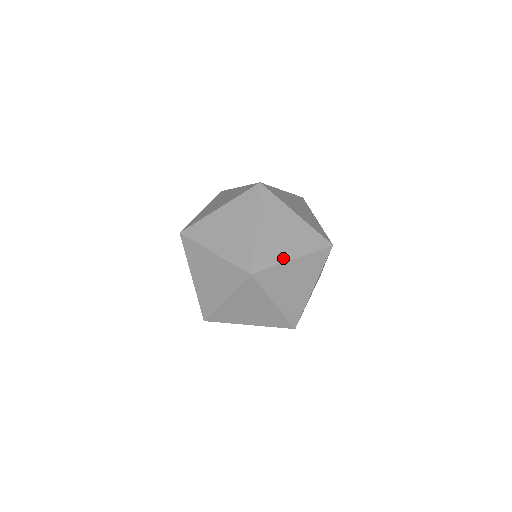
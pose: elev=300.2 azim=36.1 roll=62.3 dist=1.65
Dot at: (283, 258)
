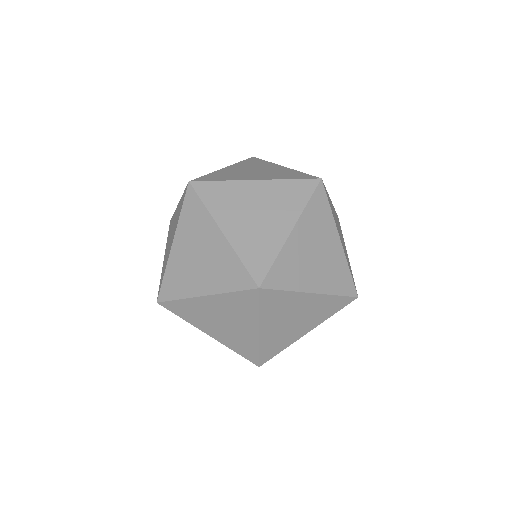
Dot at: (279, 240)
